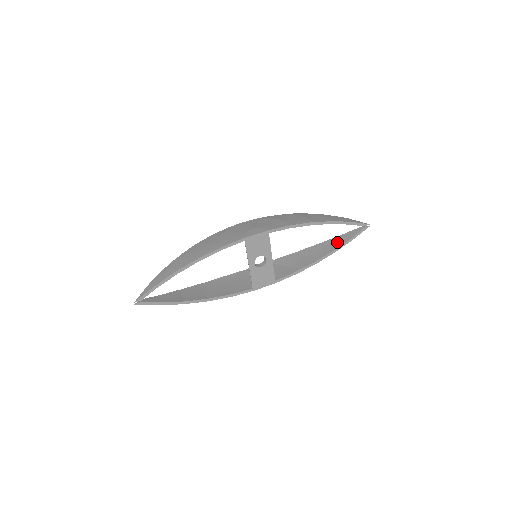
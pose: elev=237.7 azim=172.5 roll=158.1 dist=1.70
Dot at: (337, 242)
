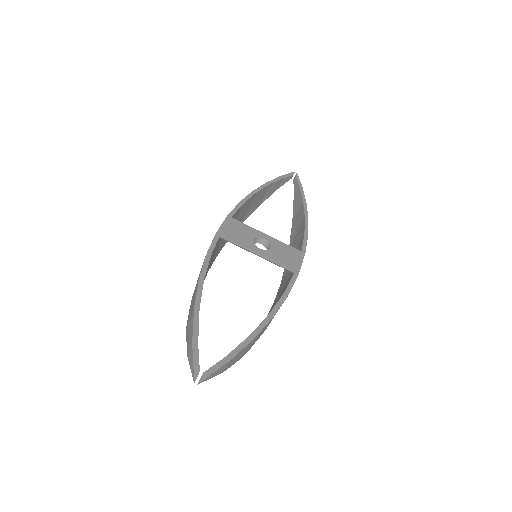
Dot at: (297, 201)
